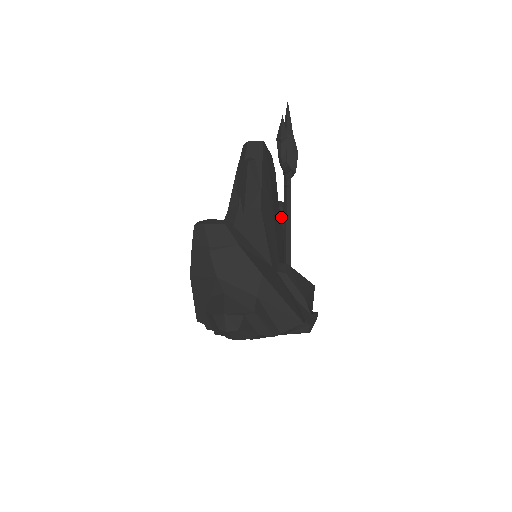
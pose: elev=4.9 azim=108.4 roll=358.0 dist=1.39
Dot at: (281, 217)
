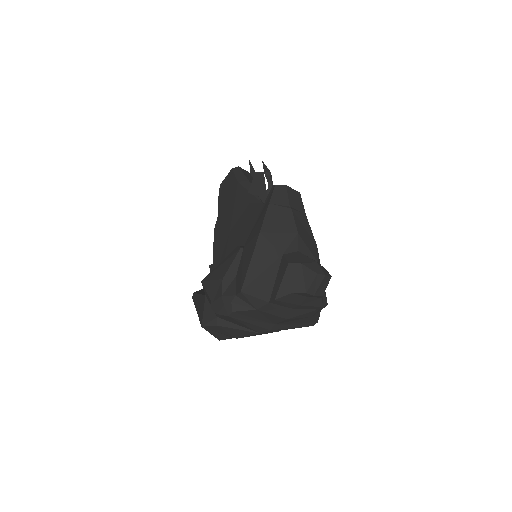
Dot at: occluded
